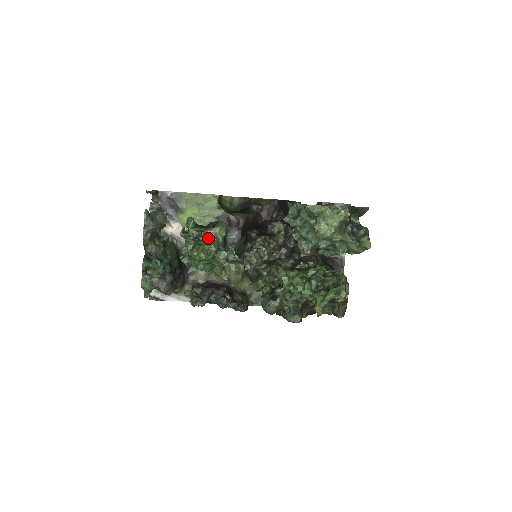
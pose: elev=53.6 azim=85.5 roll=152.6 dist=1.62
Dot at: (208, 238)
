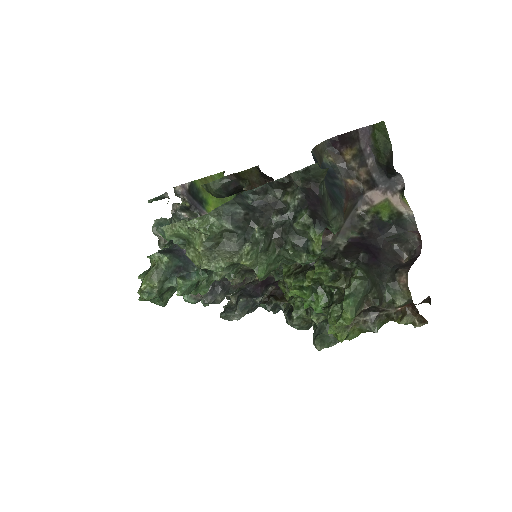
Dot at: (151, 269)
